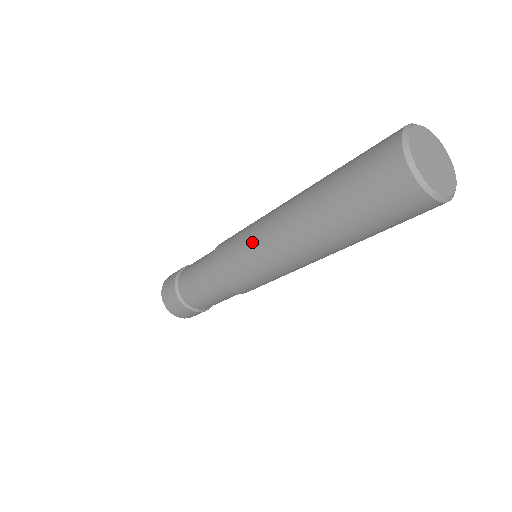
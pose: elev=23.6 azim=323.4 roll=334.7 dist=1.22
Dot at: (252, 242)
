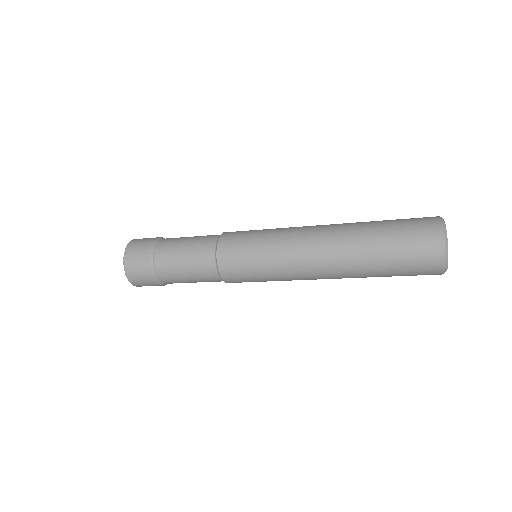
Dot at: (278, 241)
